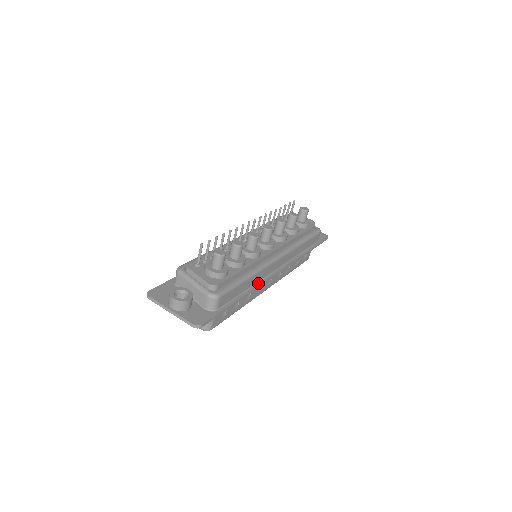
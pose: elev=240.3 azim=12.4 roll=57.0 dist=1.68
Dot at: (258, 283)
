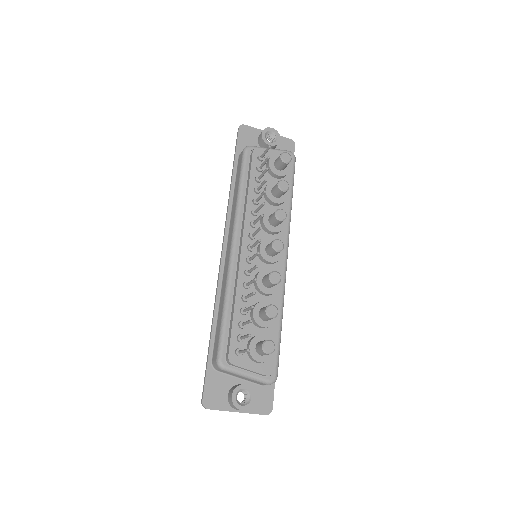
Dot at: occluded
